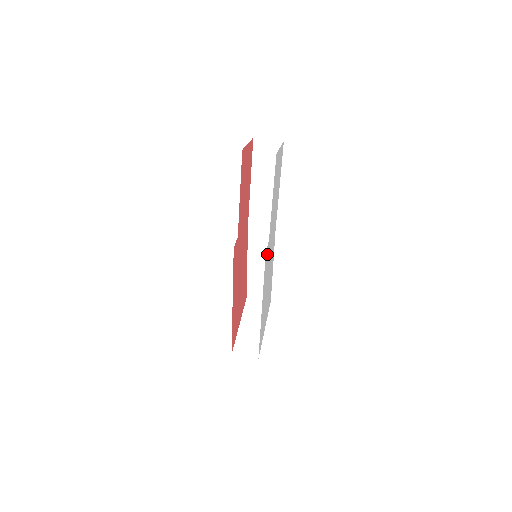
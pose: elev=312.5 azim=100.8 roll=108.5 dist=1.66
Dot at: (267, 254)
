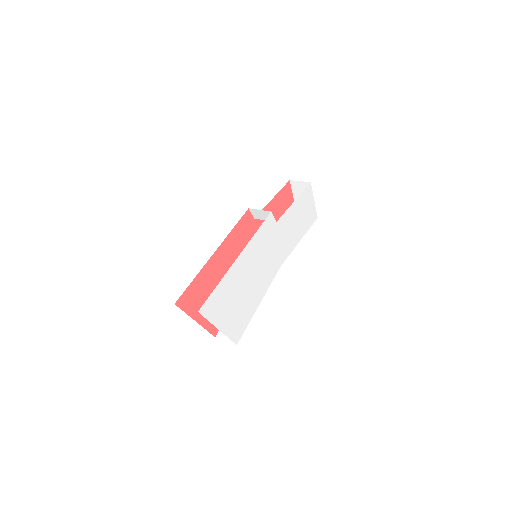
Dot at: (270, 228)
